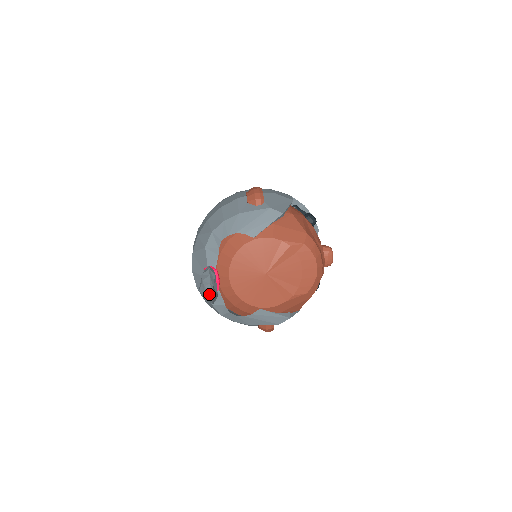
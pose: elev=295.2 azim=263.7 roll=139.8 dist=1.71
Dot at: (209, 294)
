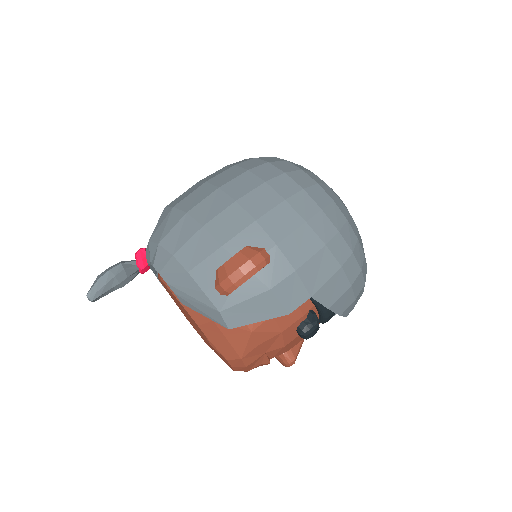
Dot at: (88, 299)
